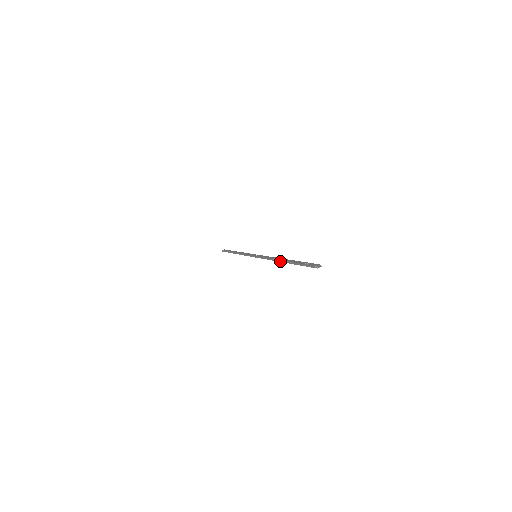
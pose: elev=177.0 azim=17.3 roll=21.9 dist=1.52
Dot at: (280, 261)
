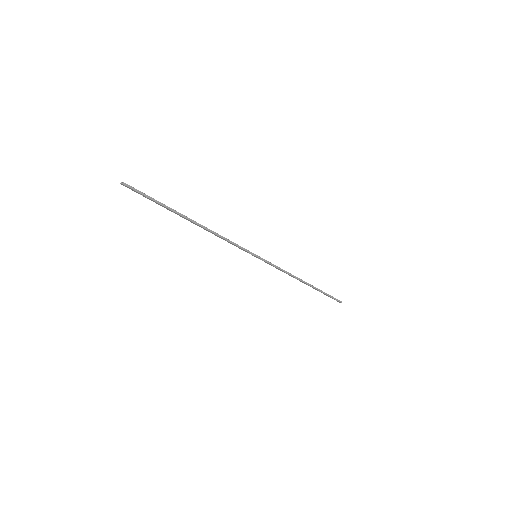
Dot at: (195, 223)
